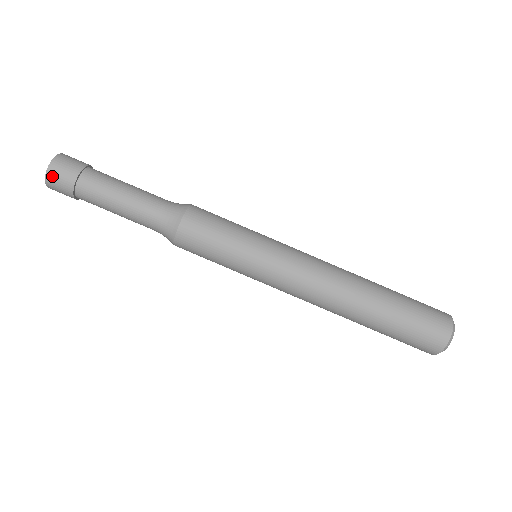
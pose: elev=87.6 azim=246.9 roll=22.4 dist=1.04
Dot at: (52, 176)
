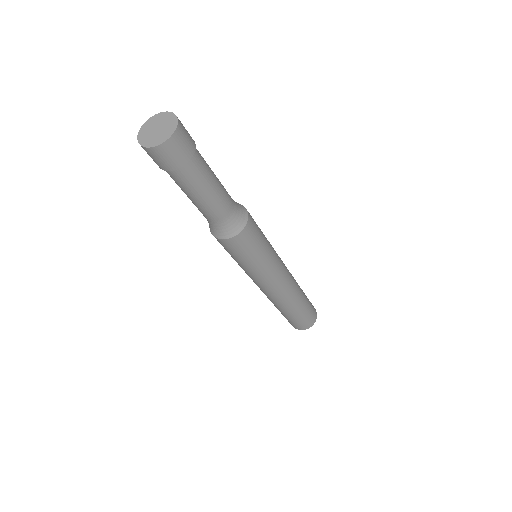
Dot at: occluded
